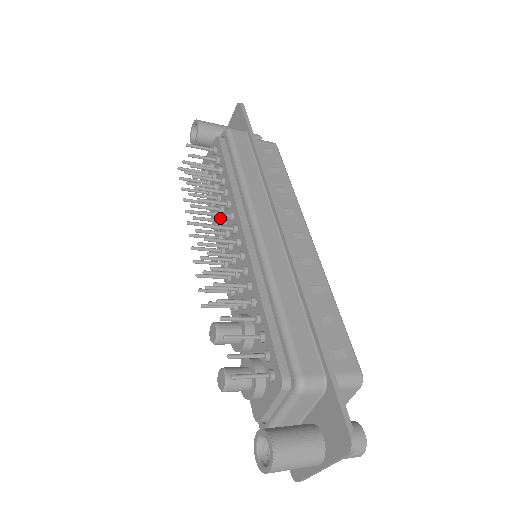
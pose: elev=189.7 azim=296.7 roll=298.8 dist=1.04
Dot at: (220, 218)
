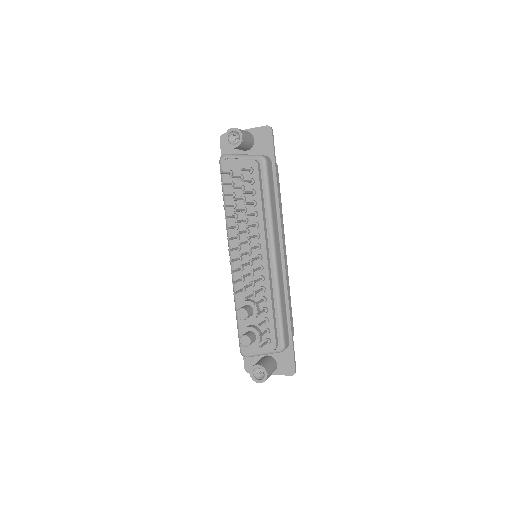
Dot at: (241, 224)
